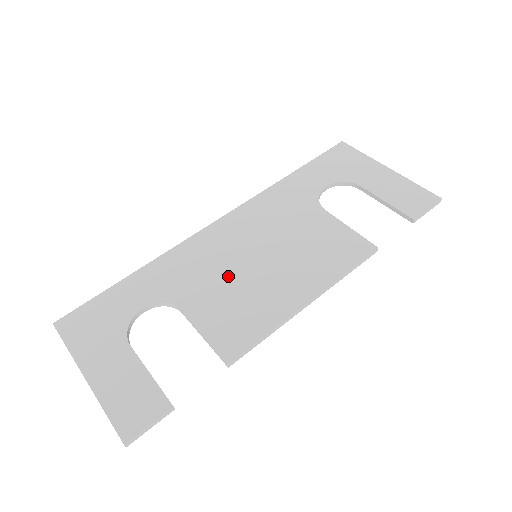
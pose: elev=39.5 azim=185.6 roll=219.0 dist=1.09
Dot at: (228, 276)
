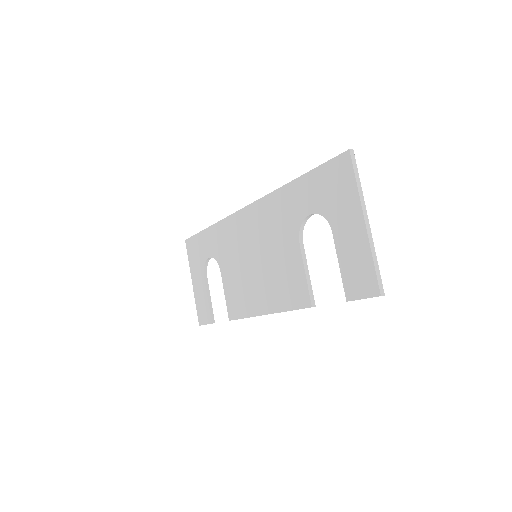
Dot at: (240, 264)
